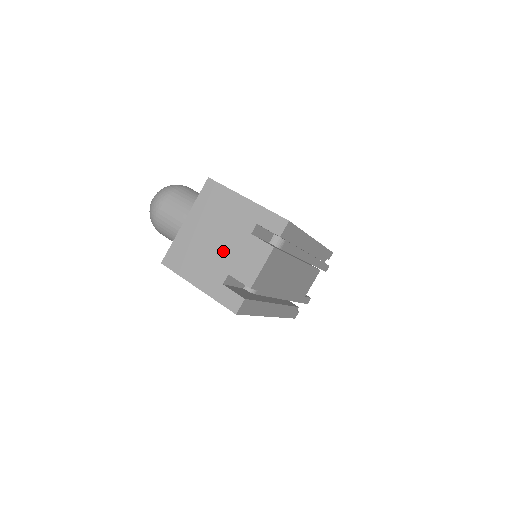
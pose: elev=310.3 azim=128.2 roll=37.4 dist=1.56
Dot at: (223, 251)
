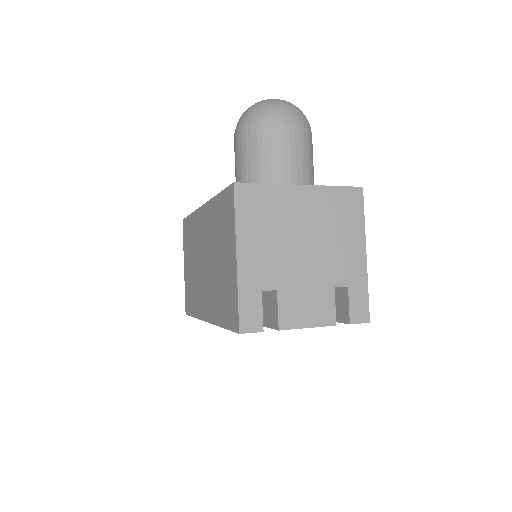
Dot at: (298, 264)
